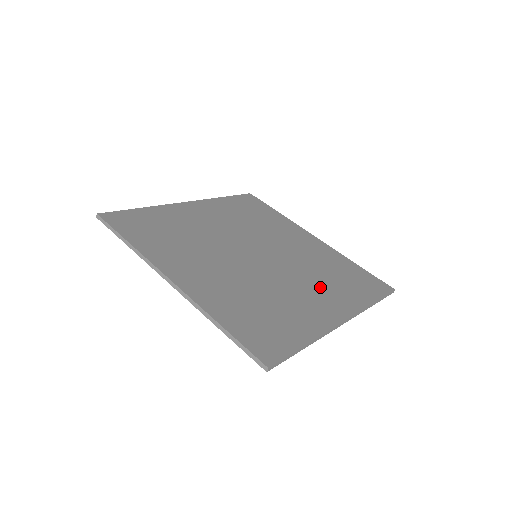
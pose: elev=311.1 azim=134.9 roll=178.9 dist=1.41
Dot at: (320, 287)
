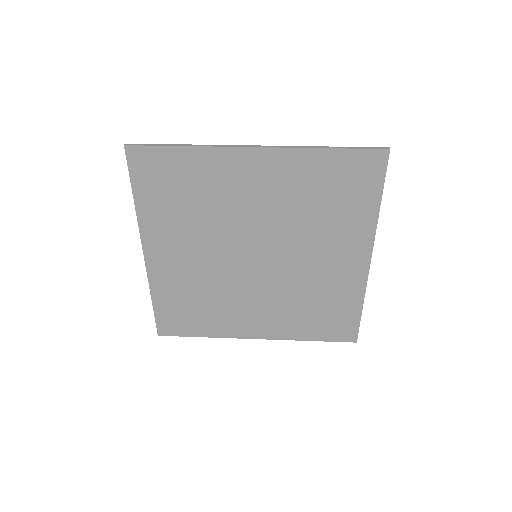
Dot at: (324, 274)
